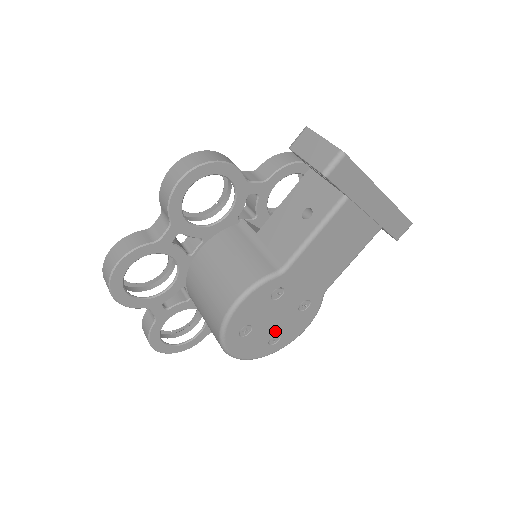
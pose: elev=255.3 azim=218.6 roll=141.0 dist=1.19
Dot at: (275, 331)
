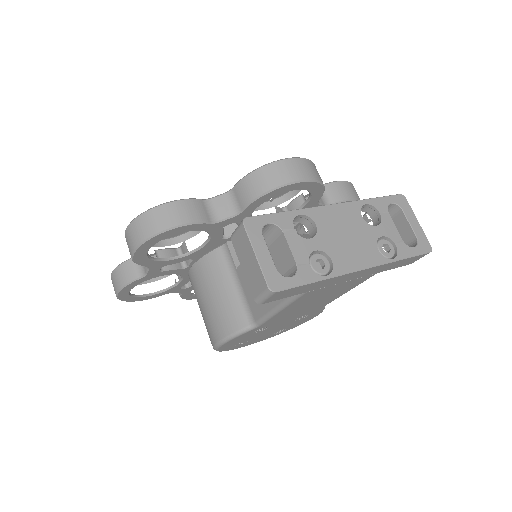
Dot at: (277, 331)
